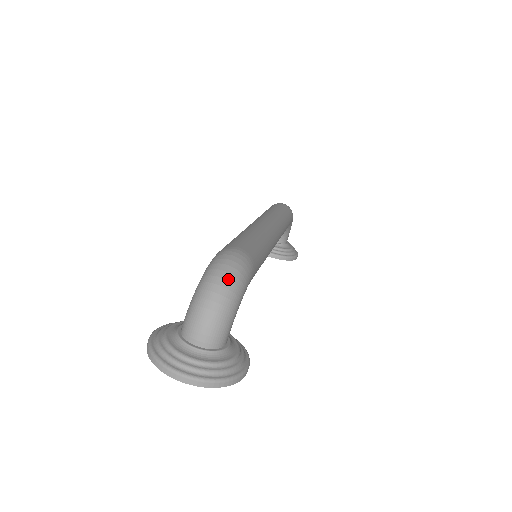
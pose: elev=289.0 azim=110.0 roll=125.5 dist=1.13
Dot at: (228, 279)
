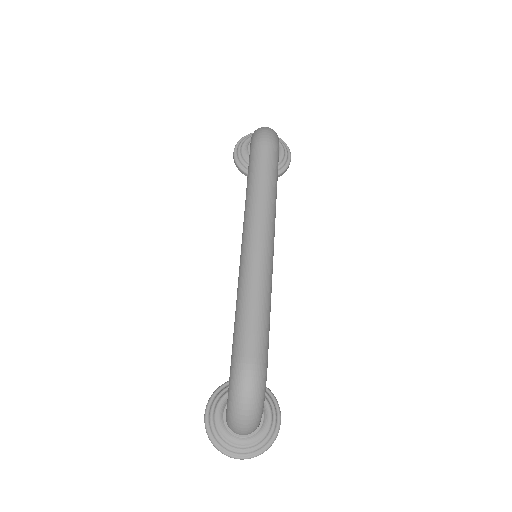
Dot at: (251, 403)
